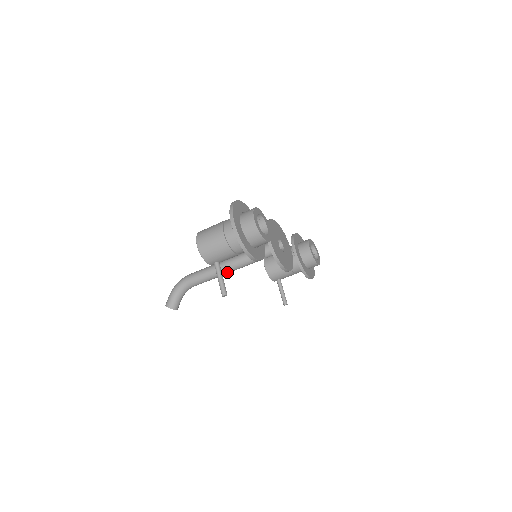
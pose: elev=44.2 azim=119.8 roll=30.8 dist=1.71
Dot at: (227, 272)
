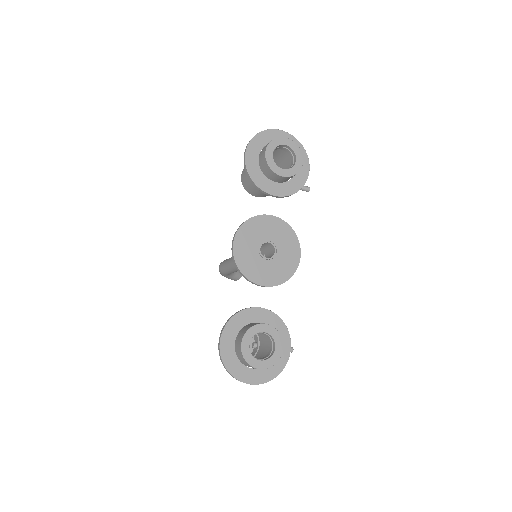
Dot at: occluded
